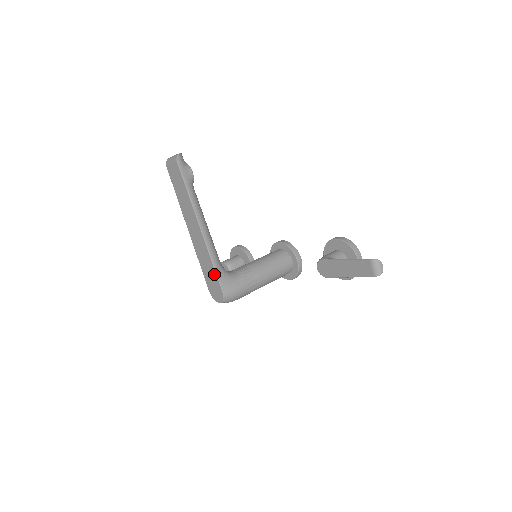
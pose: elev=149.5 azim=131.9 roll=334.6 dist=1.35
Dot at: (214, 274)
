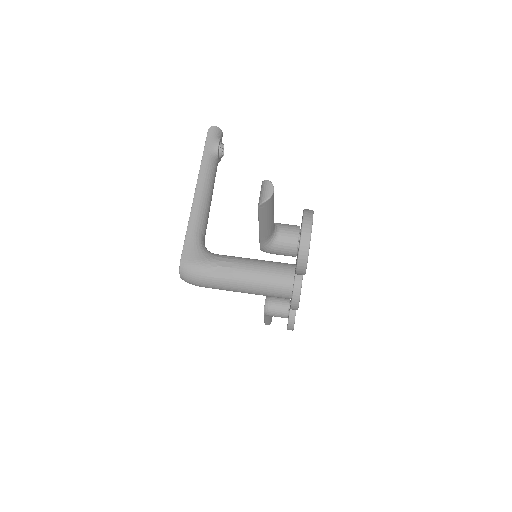
Dot at: (185, 240)
